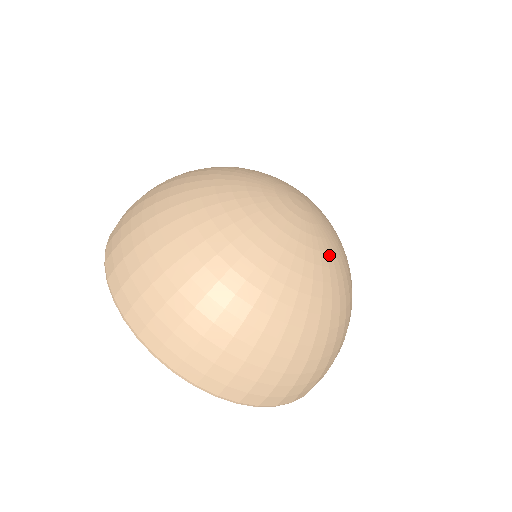
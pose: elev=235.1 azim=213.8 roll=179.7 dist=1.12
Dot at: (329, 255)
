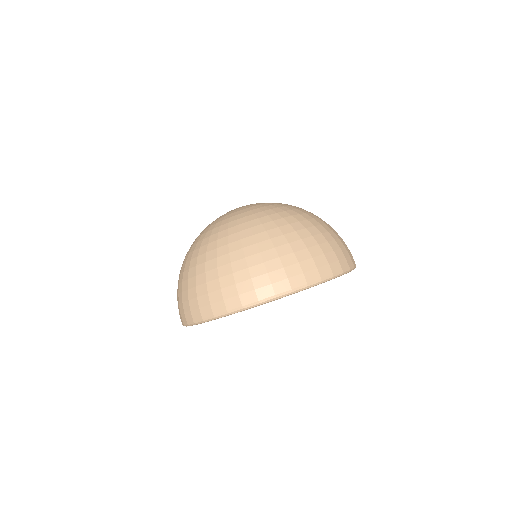
Dot at: (268, 204)
